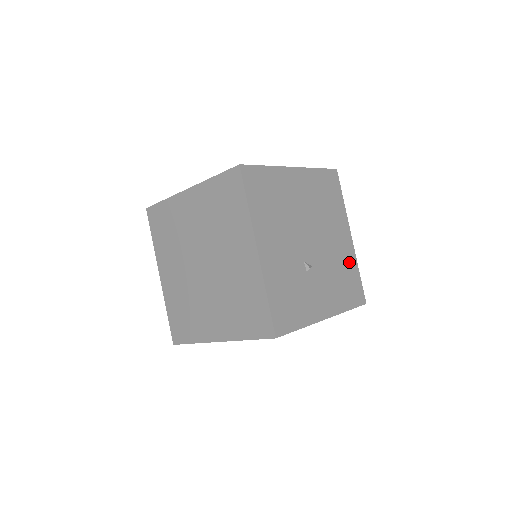
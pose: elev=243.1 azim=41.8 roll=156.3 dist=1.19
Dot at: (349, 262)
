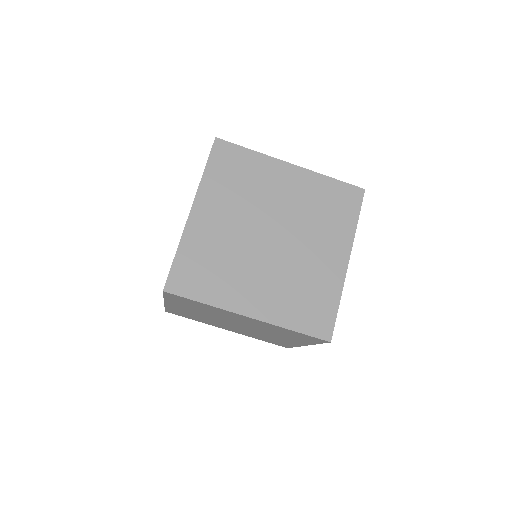
Dot at: occluded
